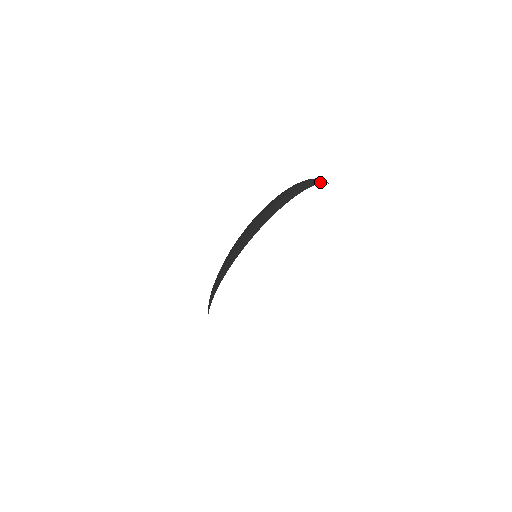
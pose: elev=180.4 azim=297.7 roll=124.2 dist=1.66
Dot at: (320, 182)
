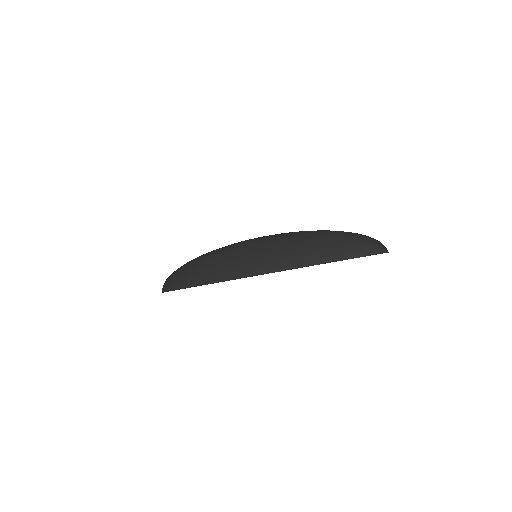
Dot at: (385, 251)
